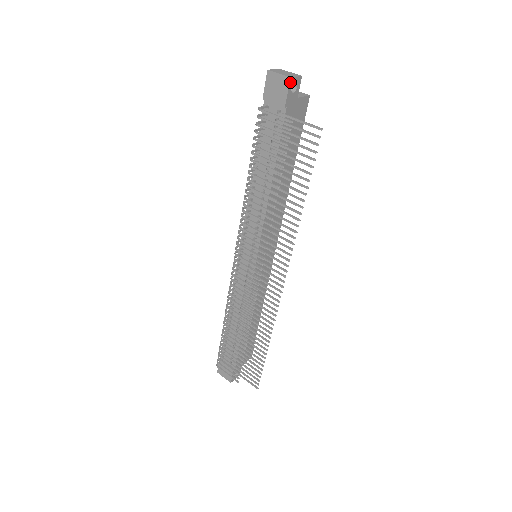
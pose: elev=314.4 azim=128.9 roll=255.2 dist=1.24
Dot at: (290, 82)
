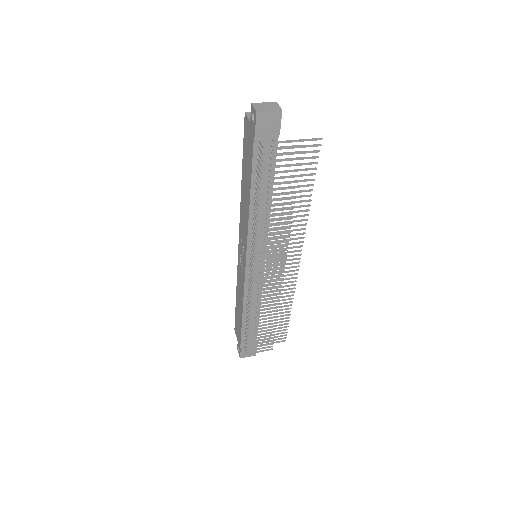
Dot at: (281, 114)
